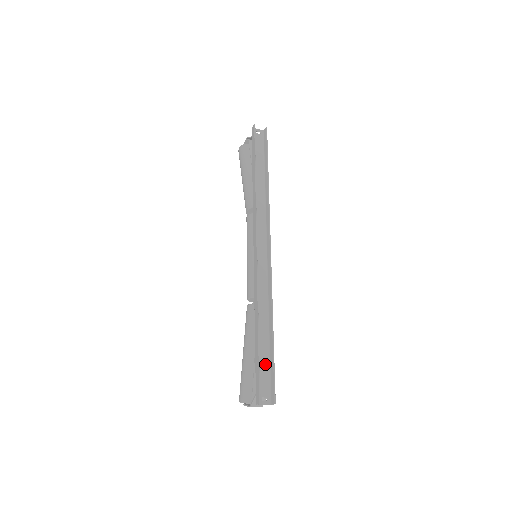
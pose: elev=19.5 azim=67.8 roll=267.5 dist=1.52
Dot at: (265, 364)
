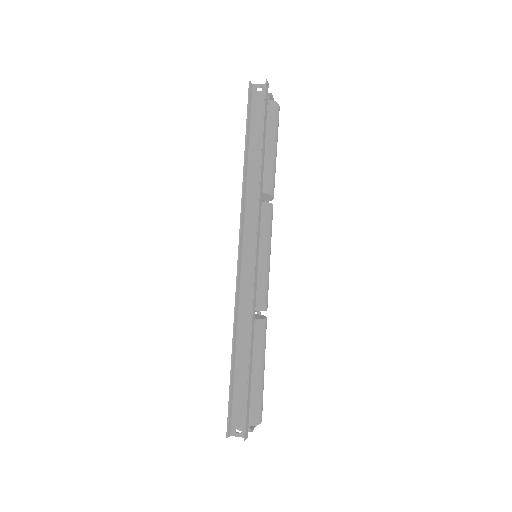
Dot at: (242, 392)
